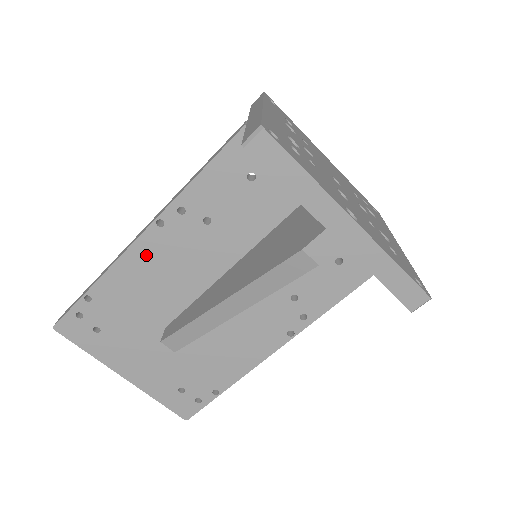
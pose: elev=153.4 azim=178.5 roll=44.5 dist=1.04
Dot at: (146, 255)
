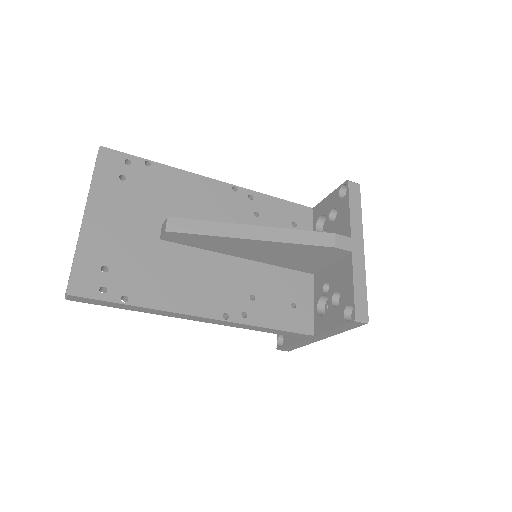
Dot at: (209, 189)
